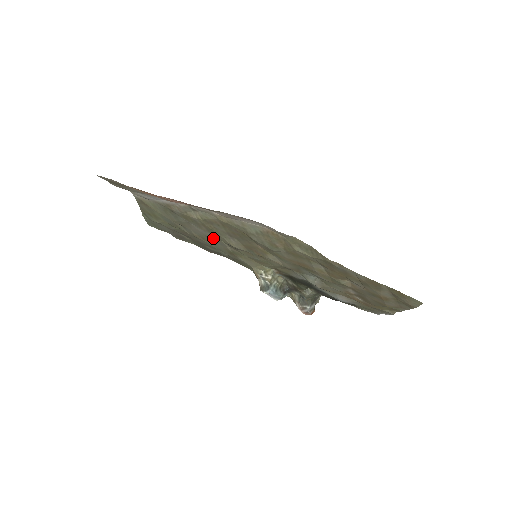
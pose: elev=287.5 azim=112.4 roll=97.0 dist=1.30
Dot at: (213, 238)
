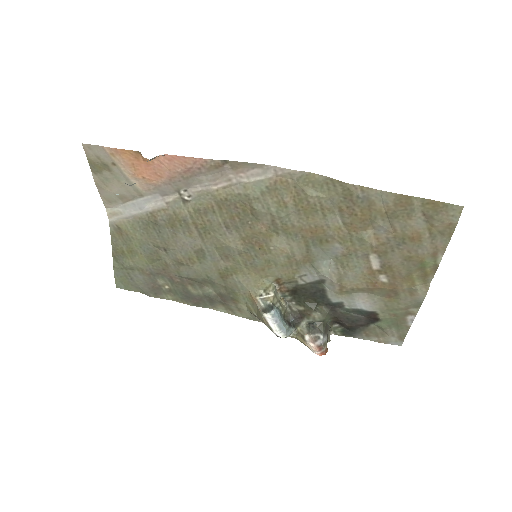
Dot at: (203, 249)
